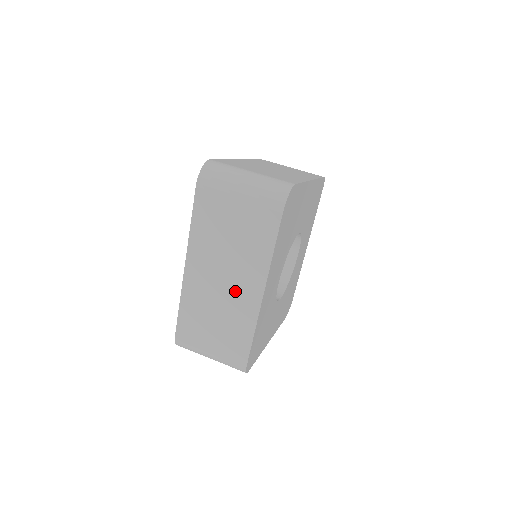
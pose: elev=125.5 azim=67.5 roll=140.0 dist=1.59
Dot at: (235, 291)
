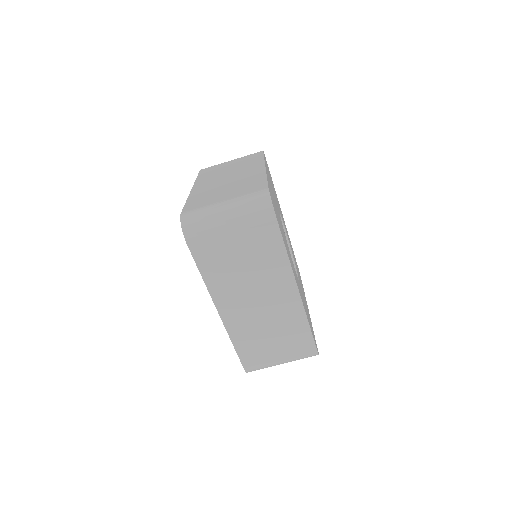
Dot at: (273, 303)
